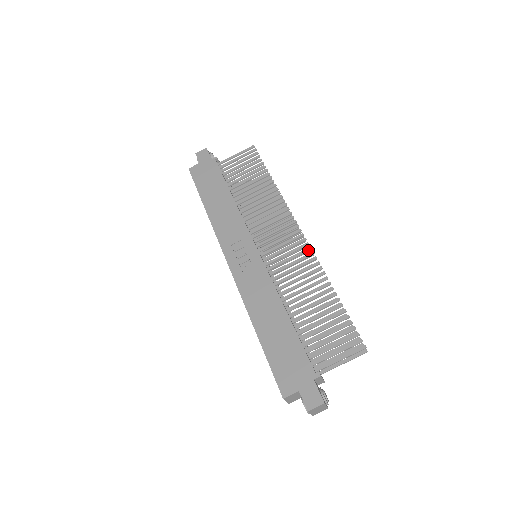
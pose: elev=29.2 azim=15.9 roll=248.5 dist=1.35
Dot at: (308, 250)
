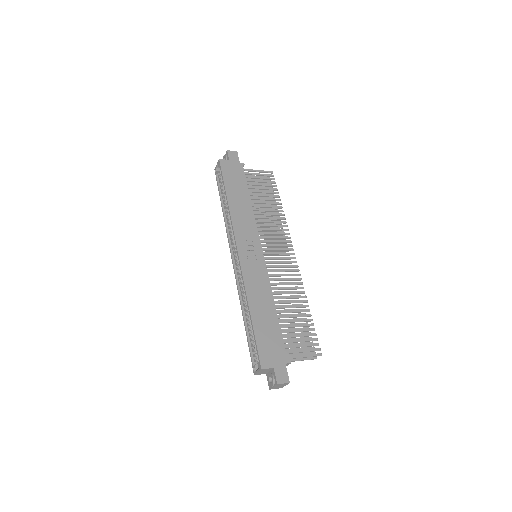
Dot at: (297, 271)
